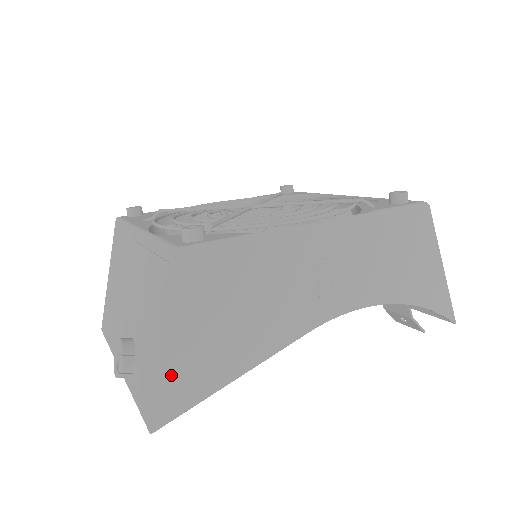
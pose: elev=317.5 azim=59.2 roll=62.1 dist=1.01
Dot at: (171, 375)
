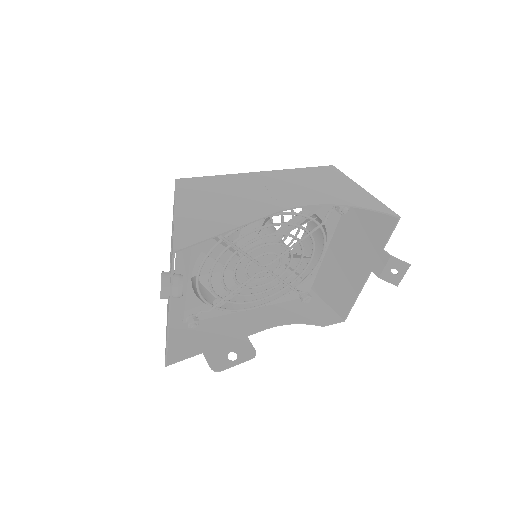
Dot at: (182, 225)
